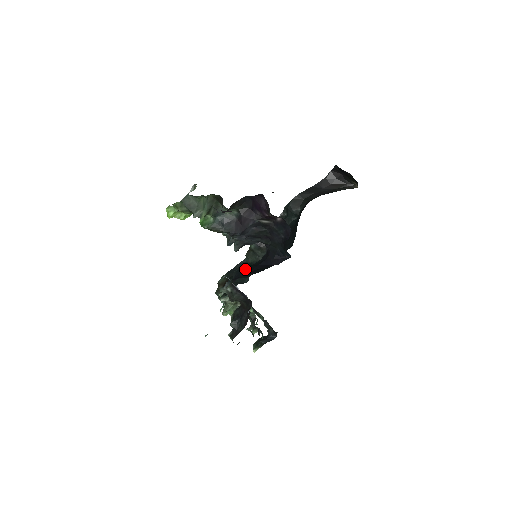
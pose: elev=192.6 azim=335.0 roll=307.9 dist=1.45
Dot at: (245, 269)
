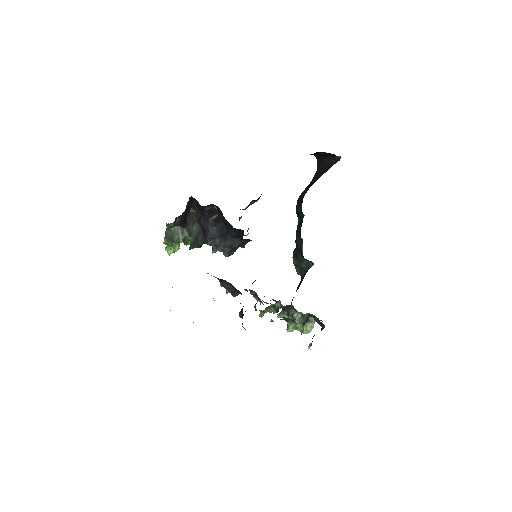
Dot at: occluded
